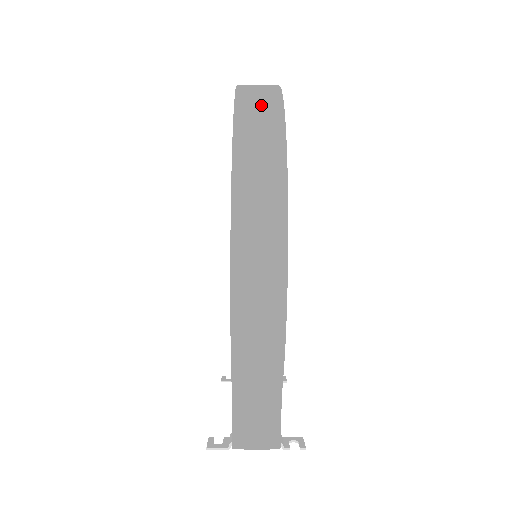
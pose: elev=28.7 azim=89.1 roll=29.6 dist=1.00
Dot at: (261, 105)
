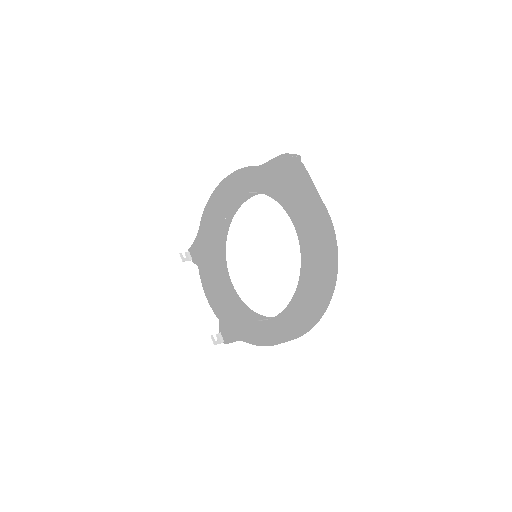
Dot at: (330, 284)
